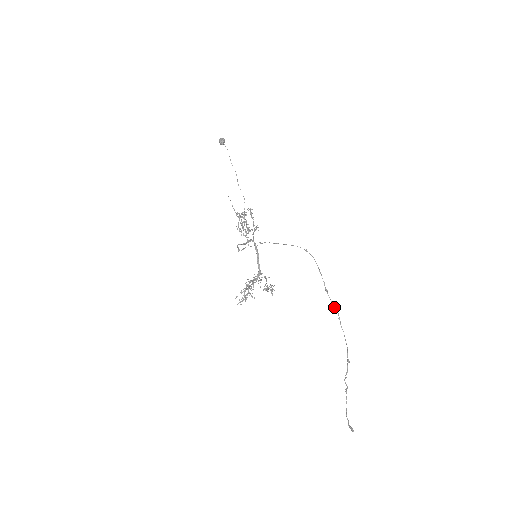
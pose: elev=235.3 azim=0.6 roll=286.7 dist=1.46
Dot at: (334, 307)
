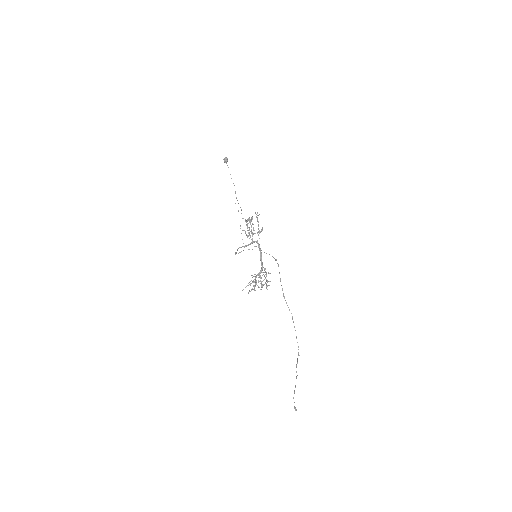
Dot at: (289, 310)
